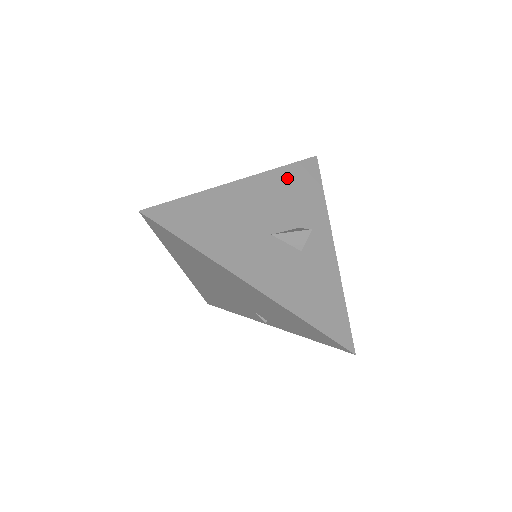
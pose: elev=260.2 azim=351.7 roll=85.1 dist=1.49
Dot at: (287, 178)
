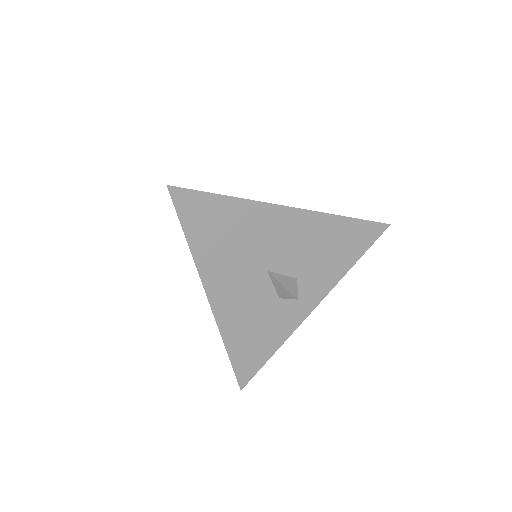
Dot at: (337, 230)
